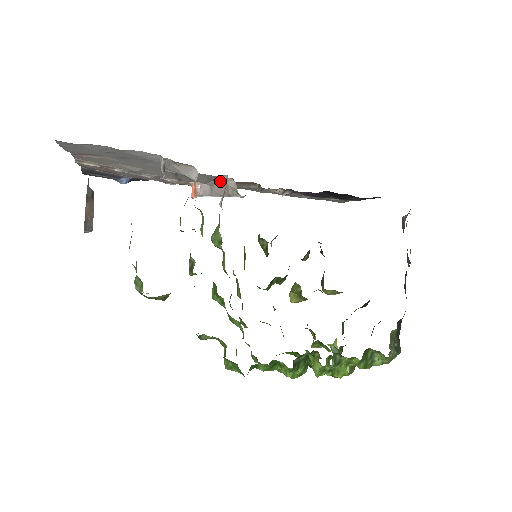
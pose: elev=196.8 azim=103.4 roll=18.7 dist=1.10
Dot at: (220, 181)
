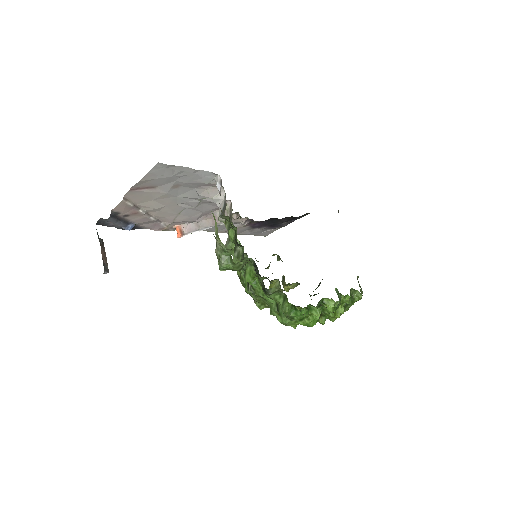
Dot at: (209, 215)
